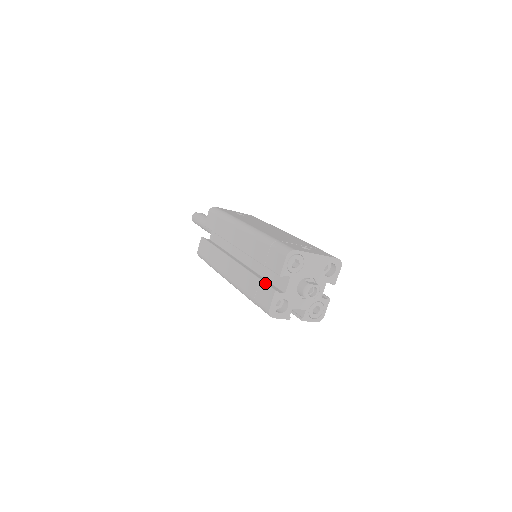
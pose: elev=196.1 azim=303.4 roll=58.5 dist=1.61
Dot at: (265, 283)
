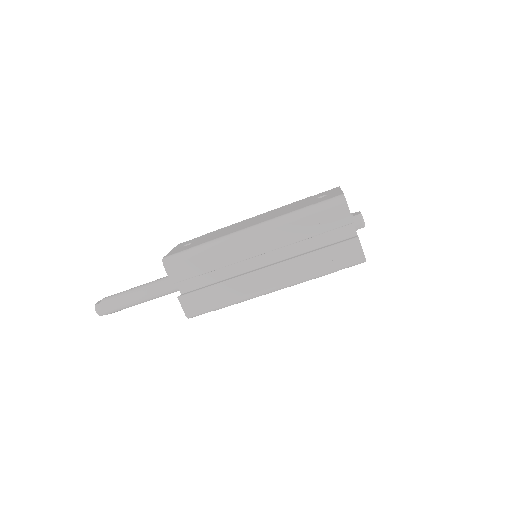
Dot at: (338, 244)
